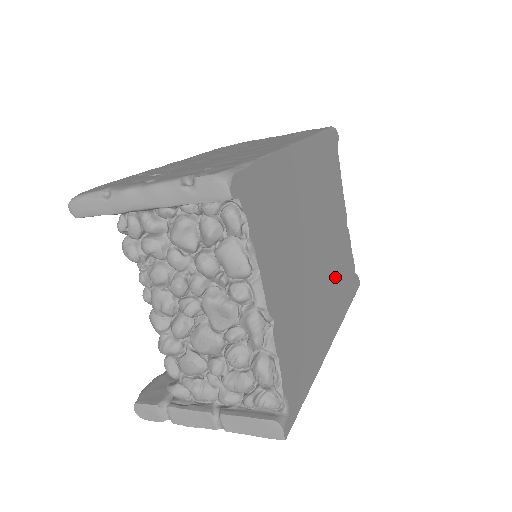
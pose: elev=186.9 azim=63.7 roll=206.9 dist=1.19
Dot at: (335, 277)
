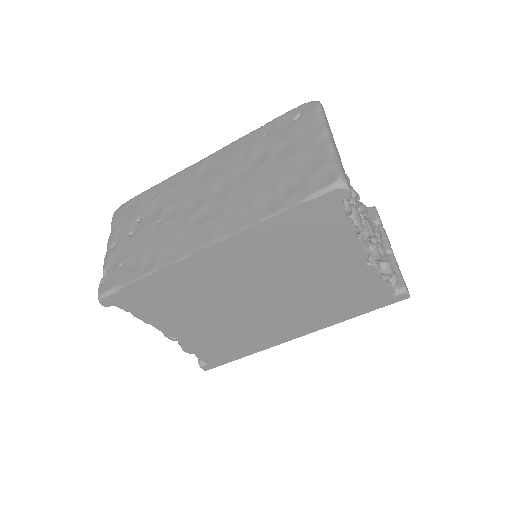
Dot at: (313, 305)
